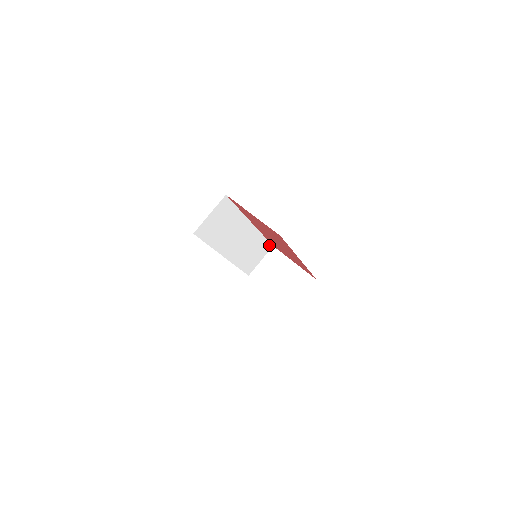
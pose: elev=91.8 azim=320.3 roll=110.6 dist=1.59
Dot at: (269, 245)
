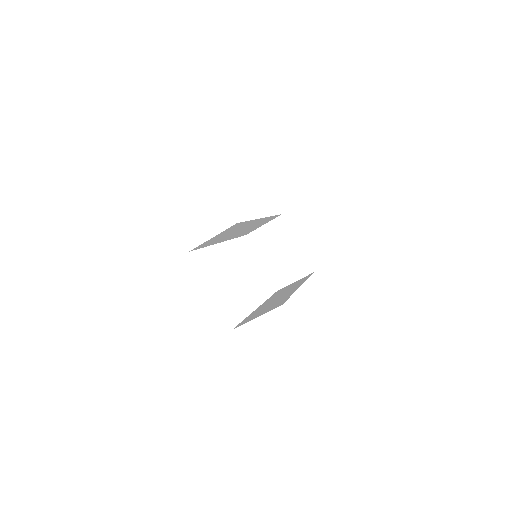
Dot at: (278, 215)
